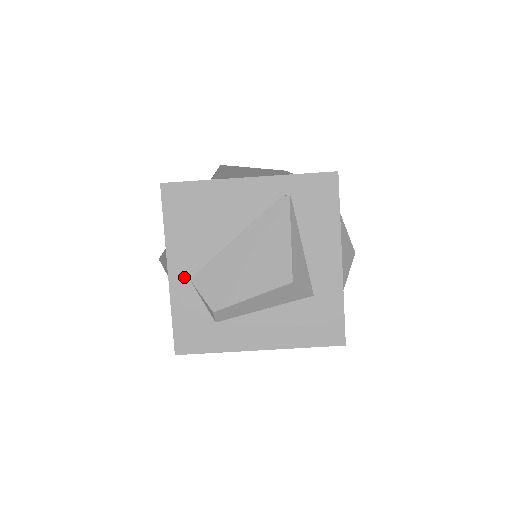
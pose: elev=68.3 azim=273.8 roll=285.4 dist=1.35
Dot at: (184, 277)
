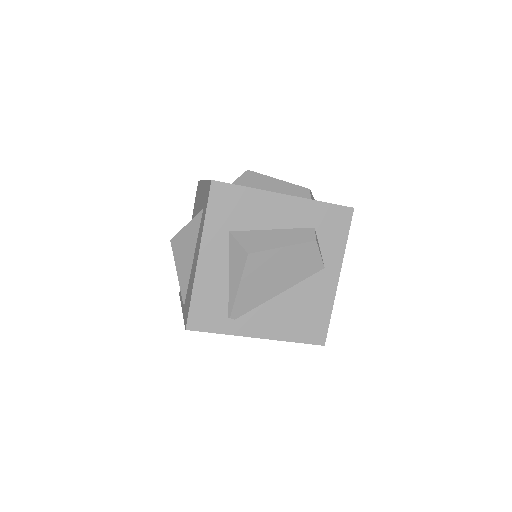
Dot at: occluded
